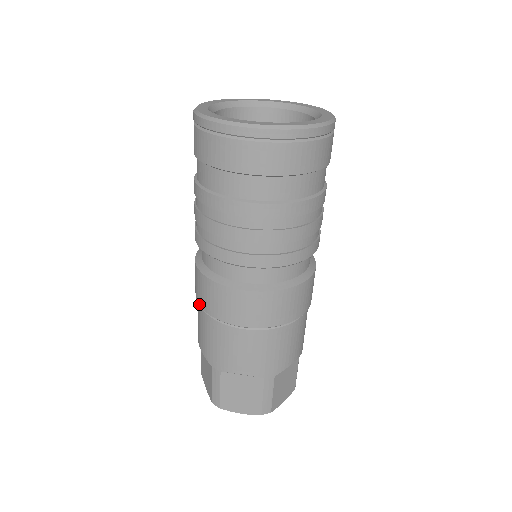
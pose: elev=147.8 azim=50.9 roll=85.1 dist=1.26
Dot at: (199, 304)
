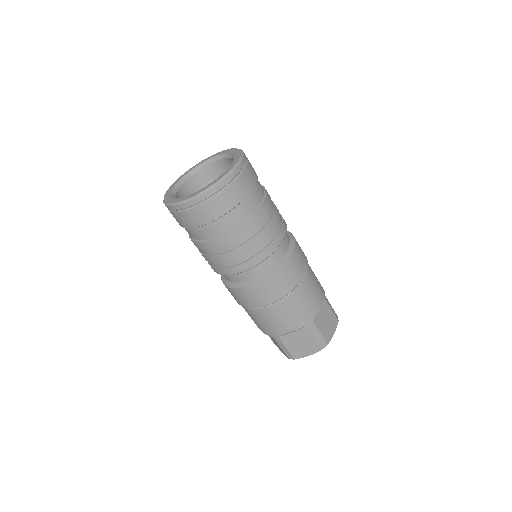
Dot at: occluded
